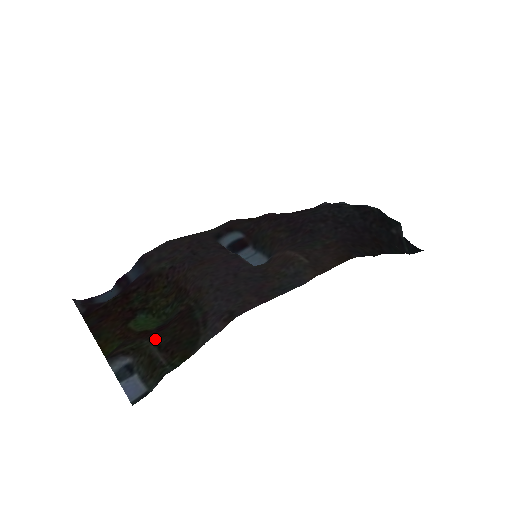
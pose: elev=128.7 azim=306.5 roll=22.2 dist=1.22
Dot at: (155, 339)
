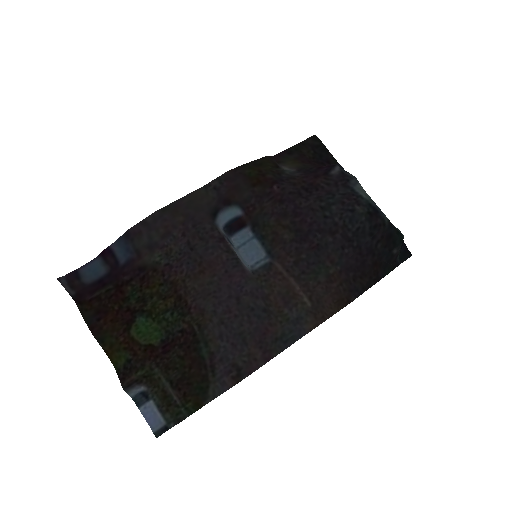
Dot at: (165, 370)
